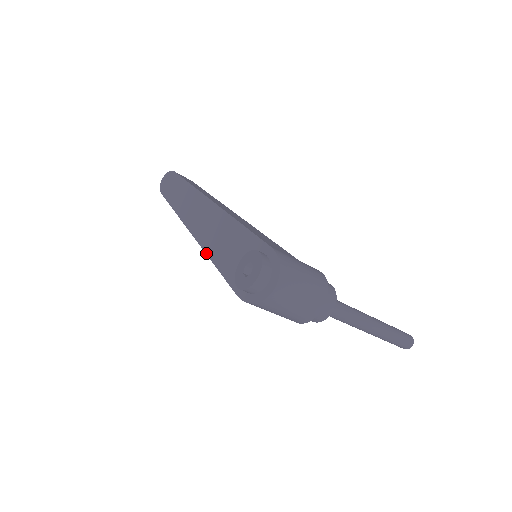
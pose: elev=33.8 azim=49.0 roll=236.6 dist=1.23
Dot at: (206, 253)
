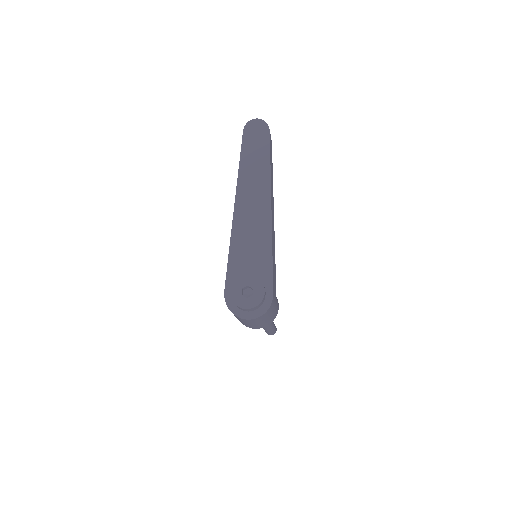
Dot at: (232, 234)
